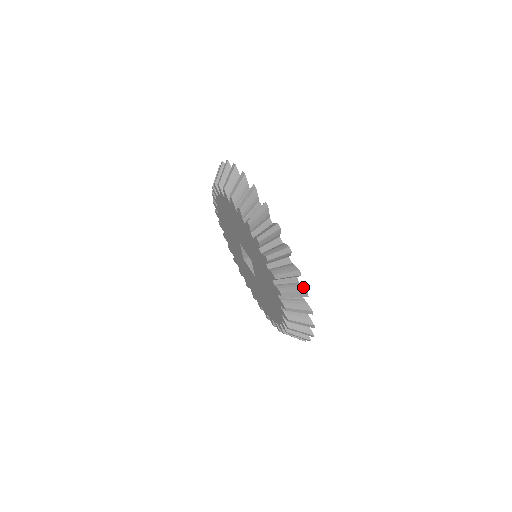
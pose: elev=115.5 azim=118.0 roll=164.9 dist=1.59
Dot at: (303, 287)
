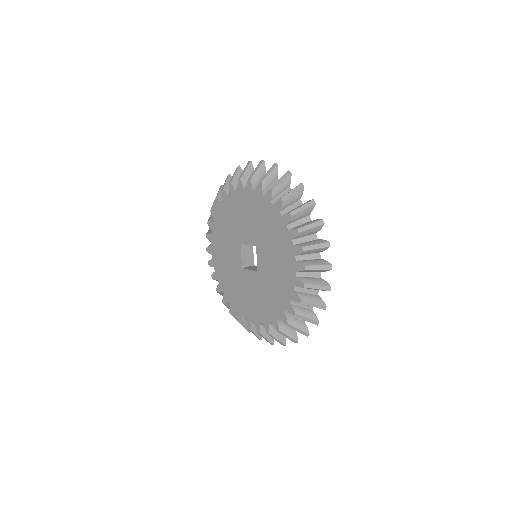
Dot at: (318, 219)
